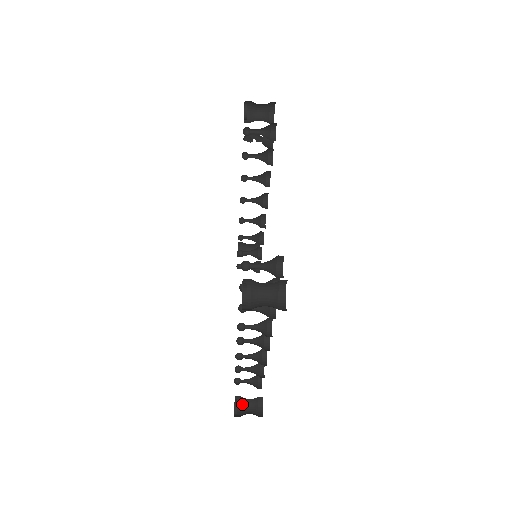
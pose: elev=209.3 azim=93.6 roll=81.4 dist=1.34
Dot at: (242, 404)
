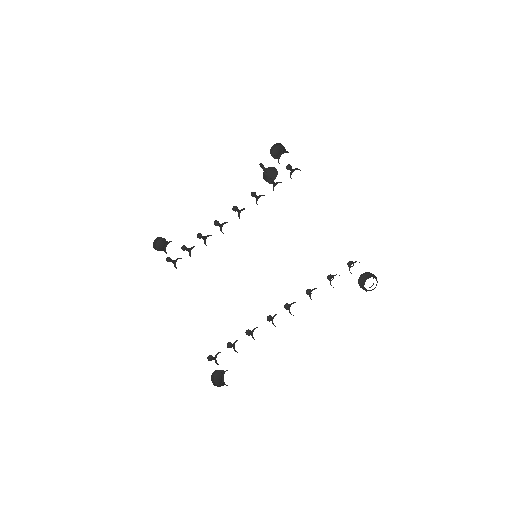
Dot at: (215, 377)
